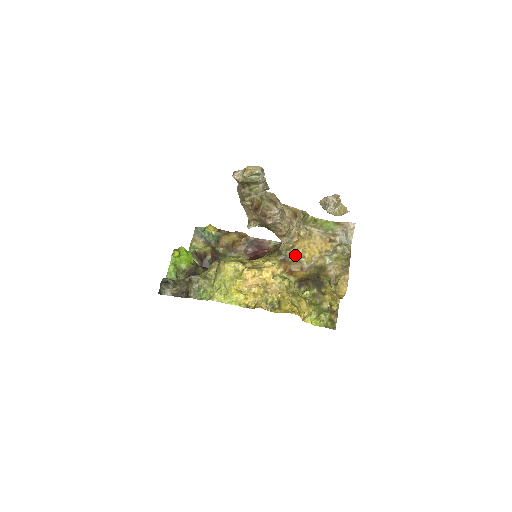
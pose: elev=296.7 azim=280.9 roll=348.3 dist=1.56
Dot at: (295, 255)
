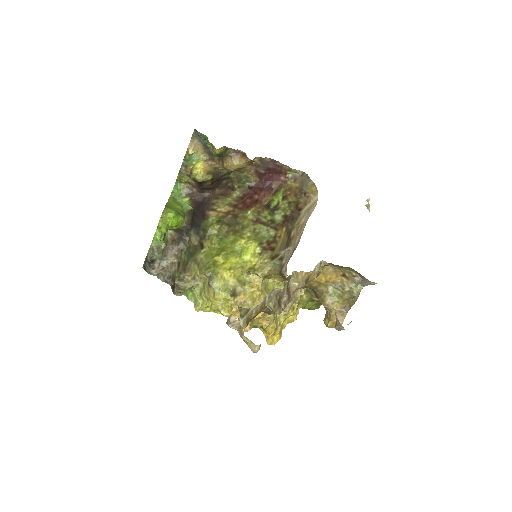
Dot at: occluded
